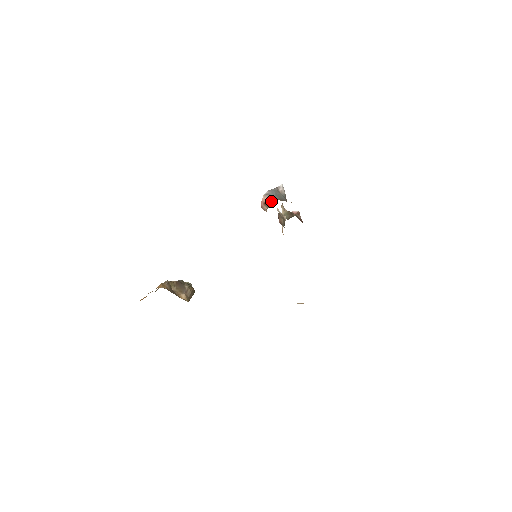
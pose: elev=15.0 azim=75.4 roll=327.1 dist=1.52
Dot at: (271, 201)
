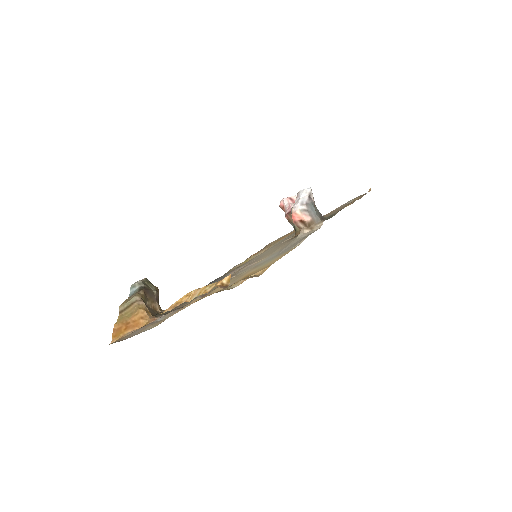
Dot at: (313, 222)
